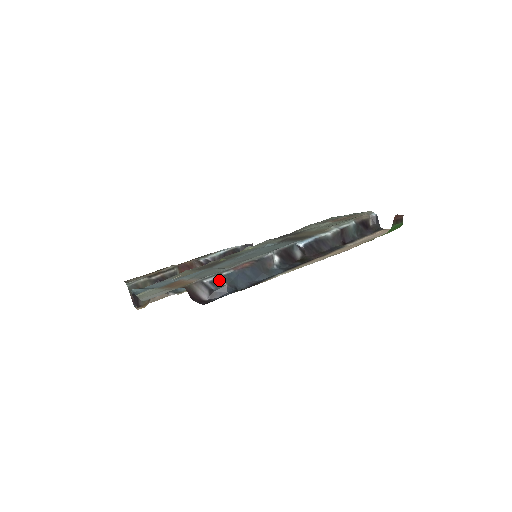
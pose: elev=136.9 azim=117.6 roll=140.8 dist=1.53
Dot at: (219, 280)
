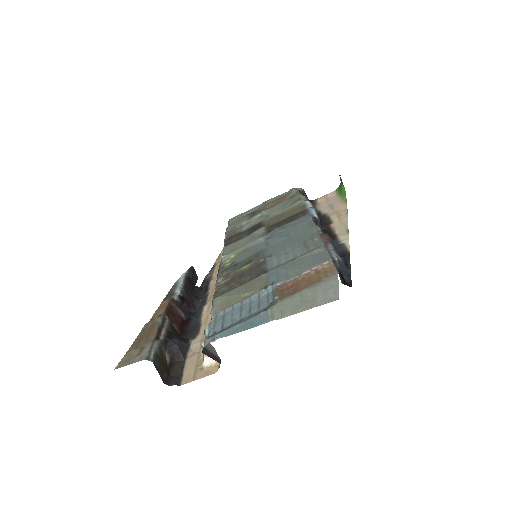
Dot at: (338, 256)
